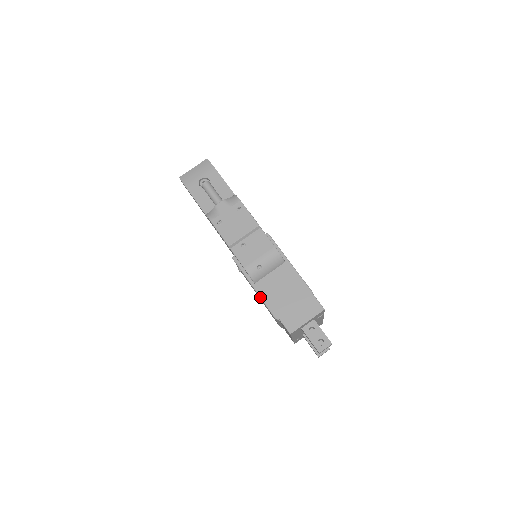
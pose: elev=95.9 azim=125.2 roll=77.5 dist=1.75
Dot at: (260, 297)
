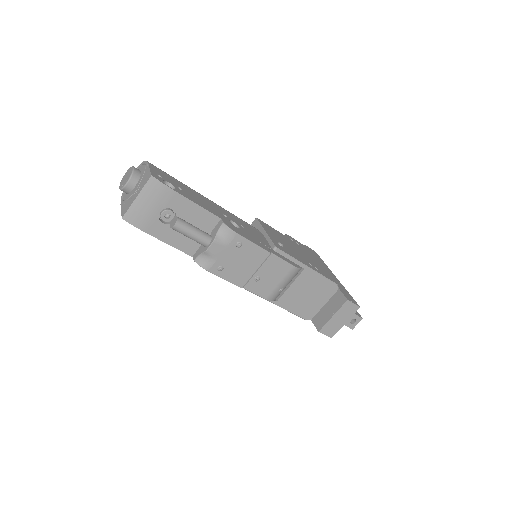
Dot at: occluded
